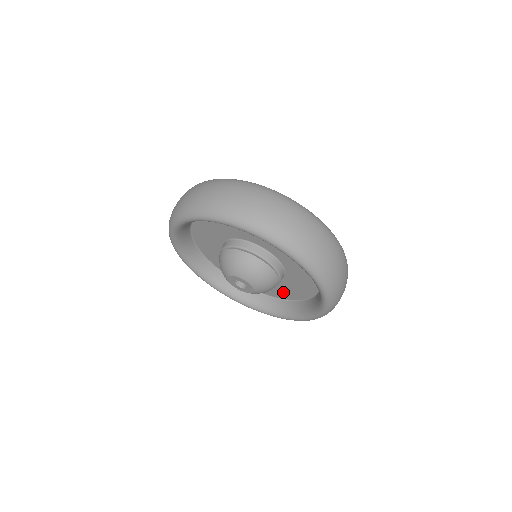
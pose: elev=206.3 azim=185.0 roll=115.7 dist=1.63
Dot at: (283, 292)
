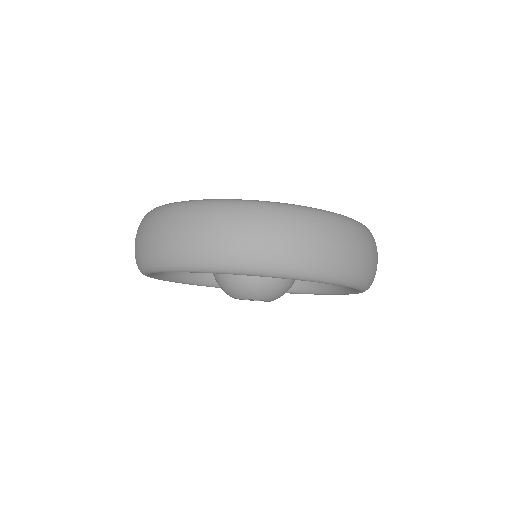
Dot at: occluded
